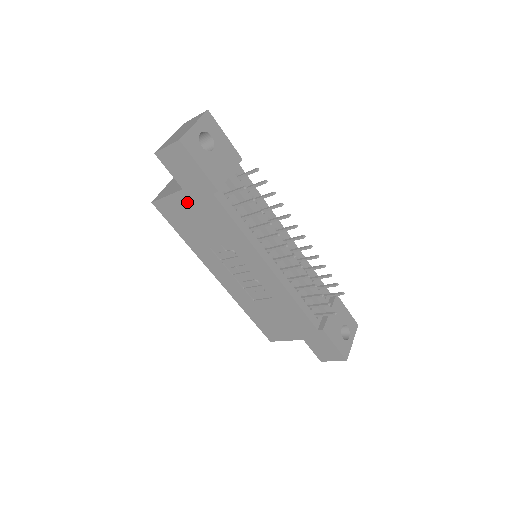
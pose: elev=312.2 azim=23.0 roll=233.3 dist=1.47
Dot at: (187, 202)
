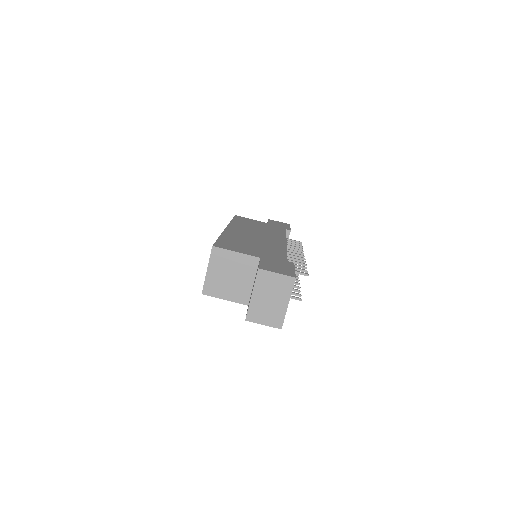
Dot at: occluded
